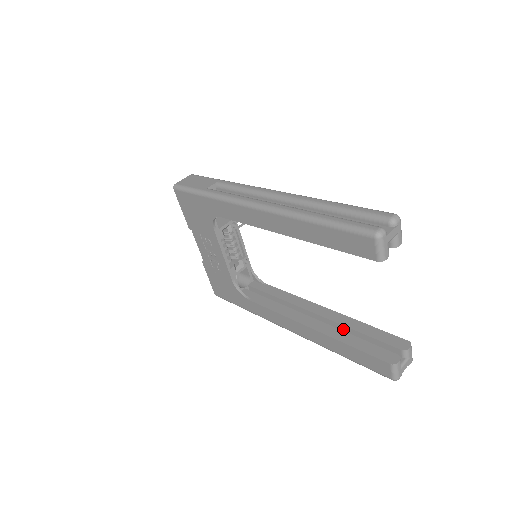
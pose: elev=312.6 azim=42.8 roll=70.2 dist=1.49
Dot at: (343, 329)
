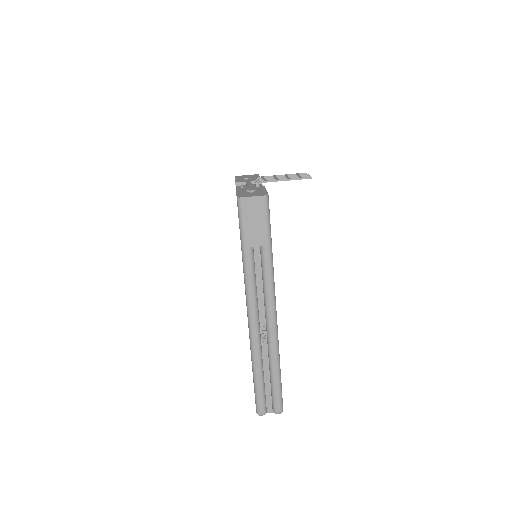
Dot at: occluded
